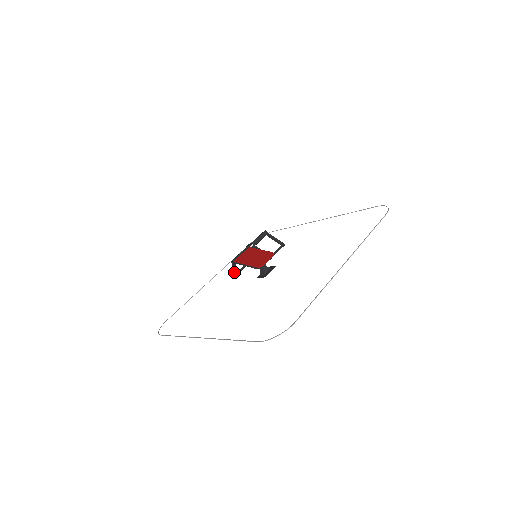
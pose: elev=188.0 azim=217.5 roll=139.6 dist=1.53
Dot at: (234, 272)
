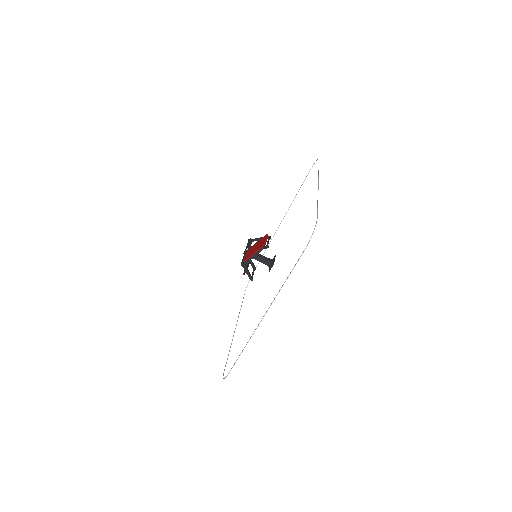
Dot at: (249, 274)
